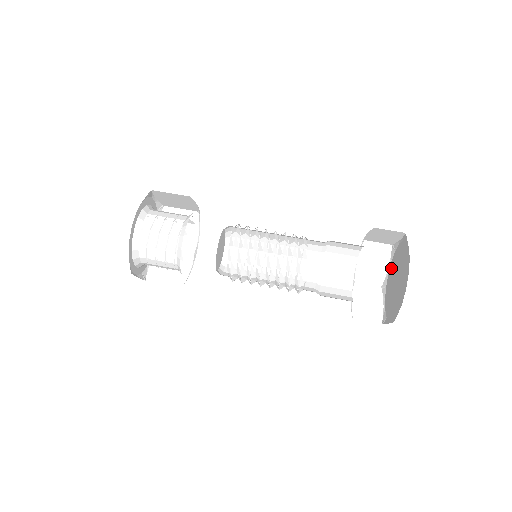
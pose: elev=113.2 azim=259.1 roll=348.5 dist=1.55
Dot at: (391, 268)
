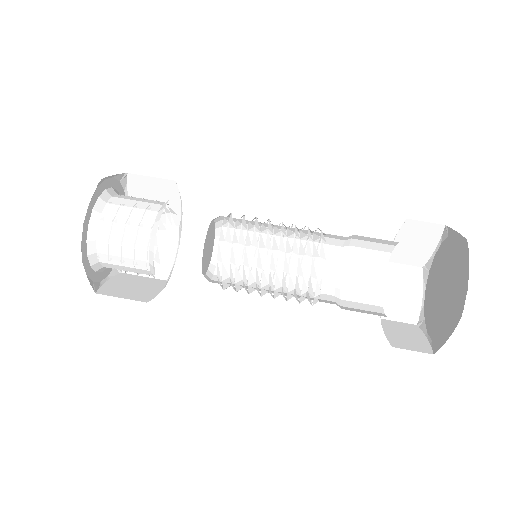
Dot at: (439, 255)
